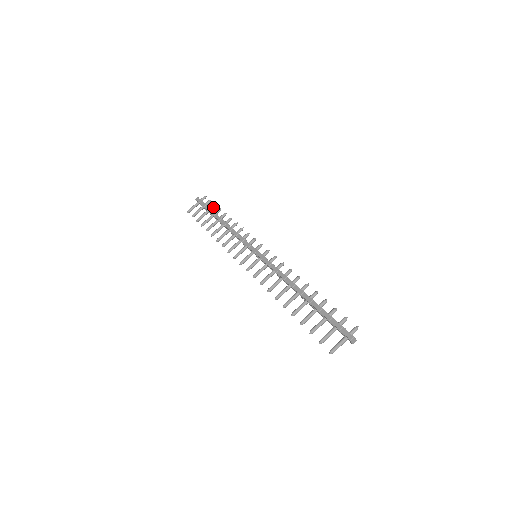
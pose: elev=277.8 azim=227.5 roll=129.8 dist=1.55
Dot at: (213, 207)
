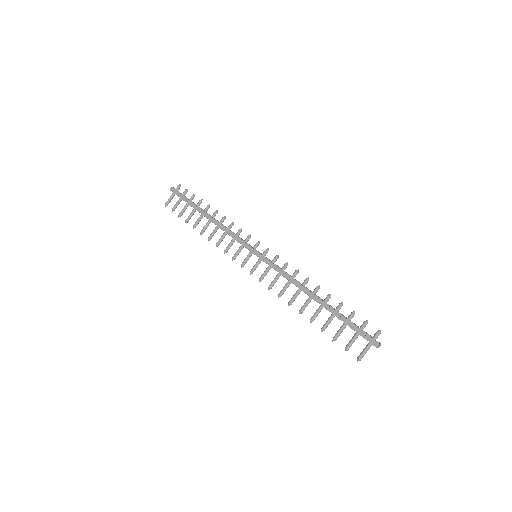
Dot at: (193, 198)
